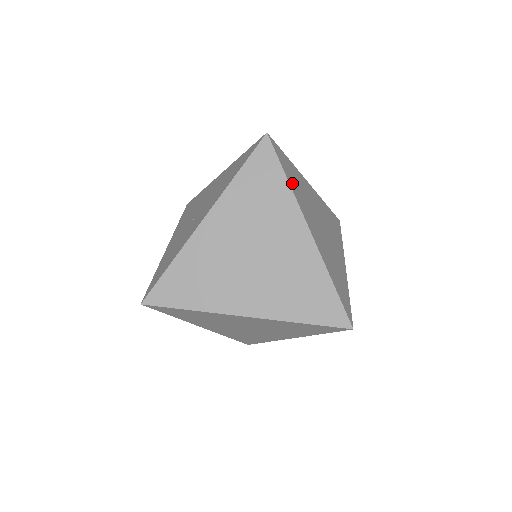
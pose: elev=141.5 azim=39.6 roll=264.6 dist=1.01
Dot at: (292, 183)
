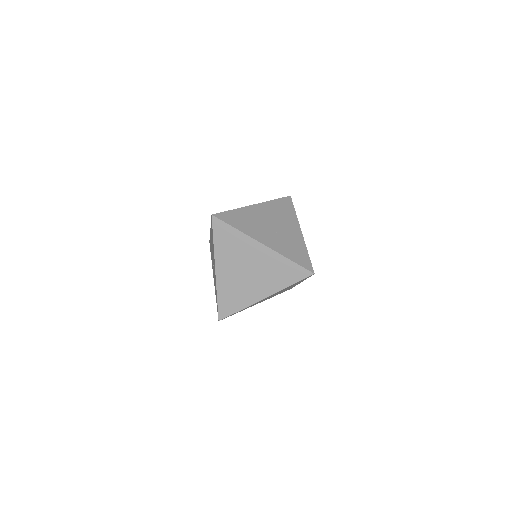
Dot at: (240, 226)
